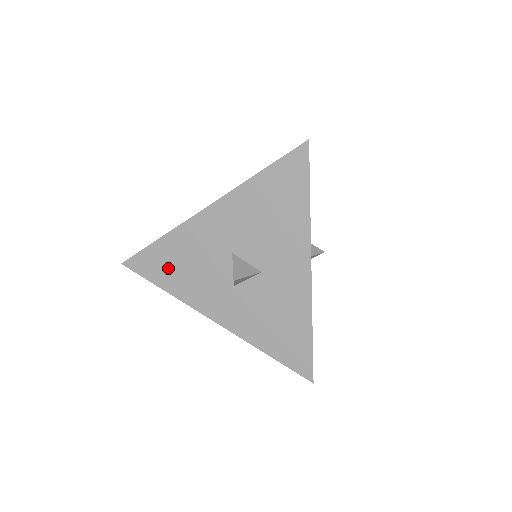
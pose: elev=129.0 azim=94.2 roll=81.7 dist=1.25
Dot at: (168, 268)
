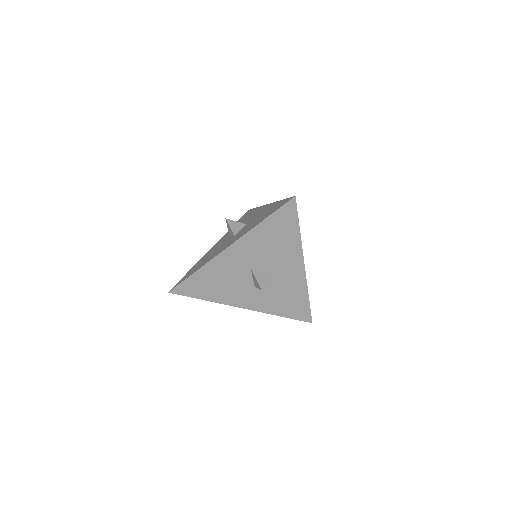
Dot at: (205, 287)
